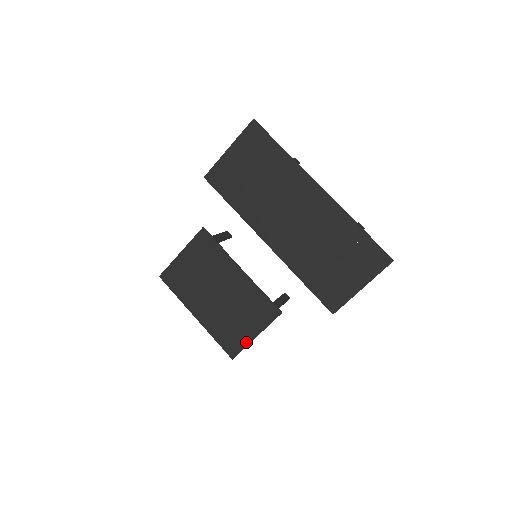
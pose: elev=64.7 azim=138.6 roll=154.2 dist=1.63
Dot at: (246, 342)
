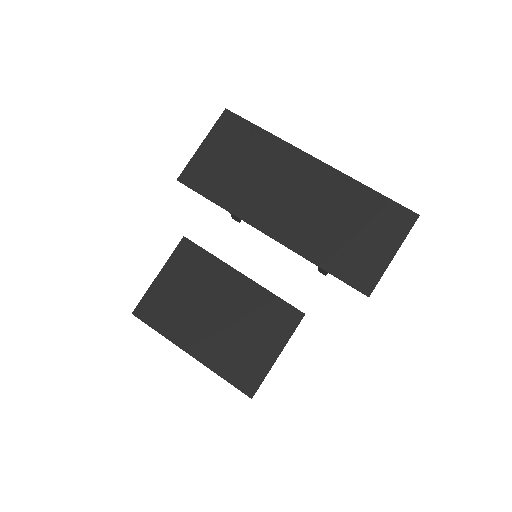
Dot at: (266, 367)
